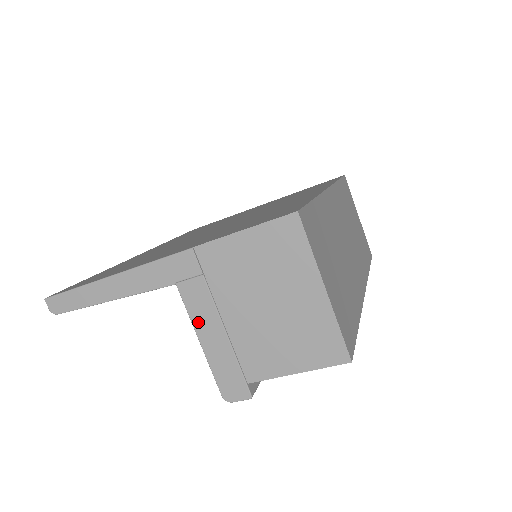
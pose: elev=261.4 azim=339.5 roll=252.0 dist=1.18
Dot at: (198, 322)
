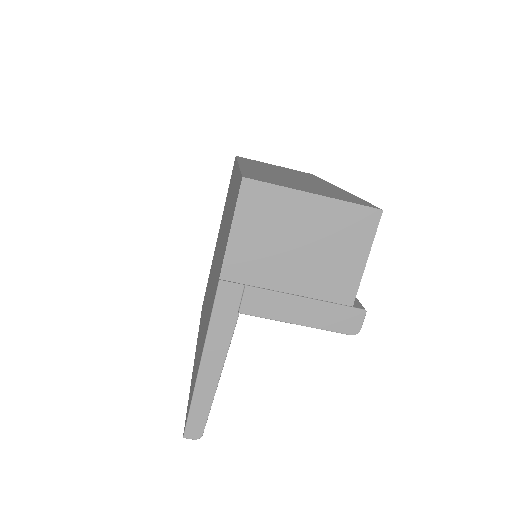
Dot at: (280, 315)
